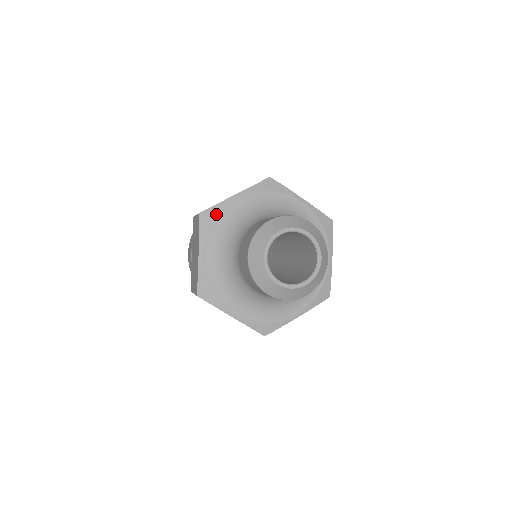
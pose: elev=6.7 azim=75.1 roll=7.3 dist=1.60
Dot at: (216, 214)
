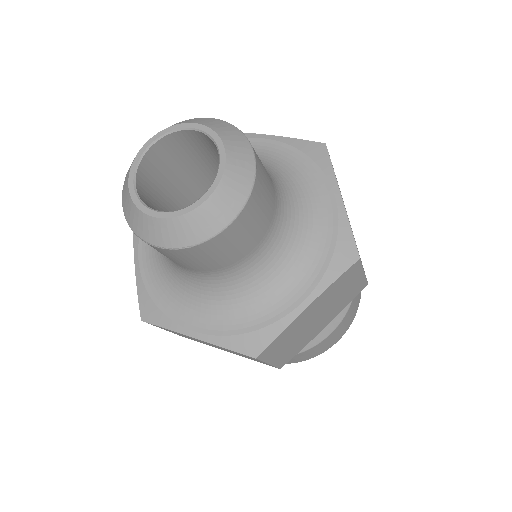
Dot at: occluded
